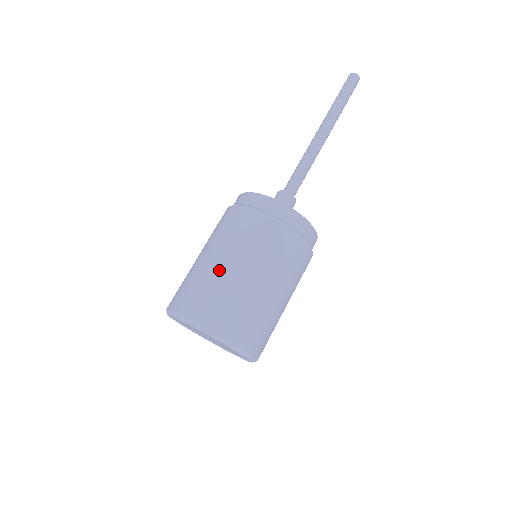
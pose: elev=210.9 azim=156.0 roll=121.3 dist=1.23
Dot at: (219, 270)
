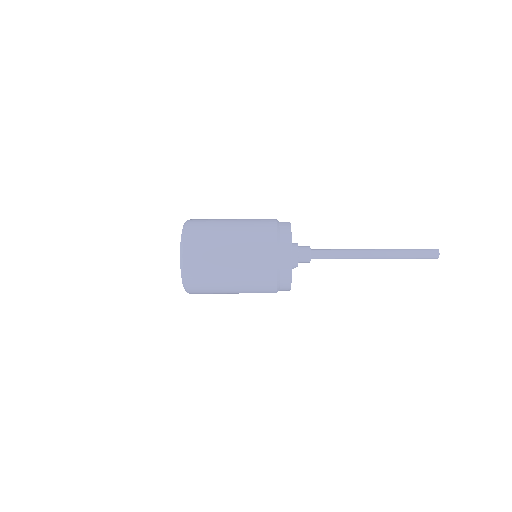
Dot at: (223, 245)
